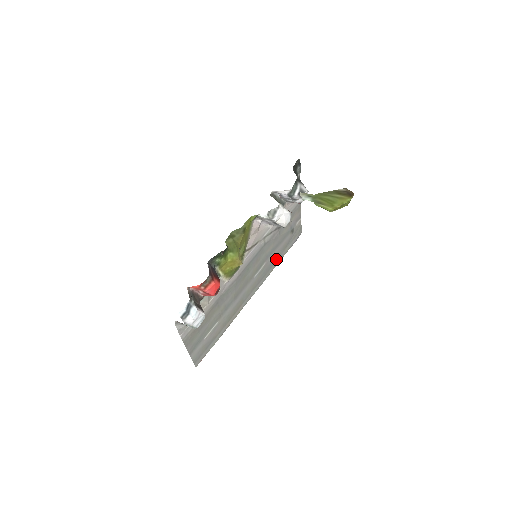
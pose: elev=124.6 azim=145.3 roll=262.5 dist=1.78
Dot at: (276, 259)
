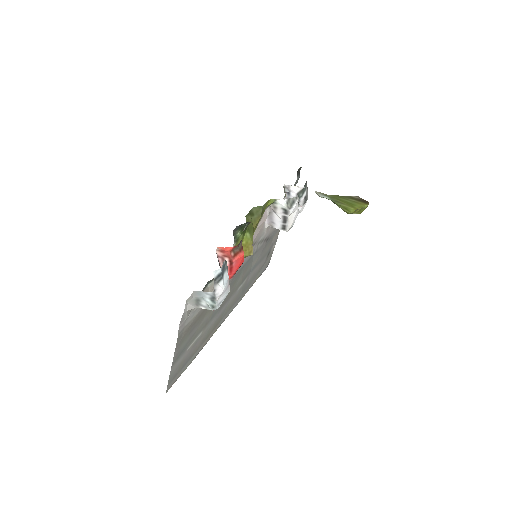
Dot at: (251, 281)
